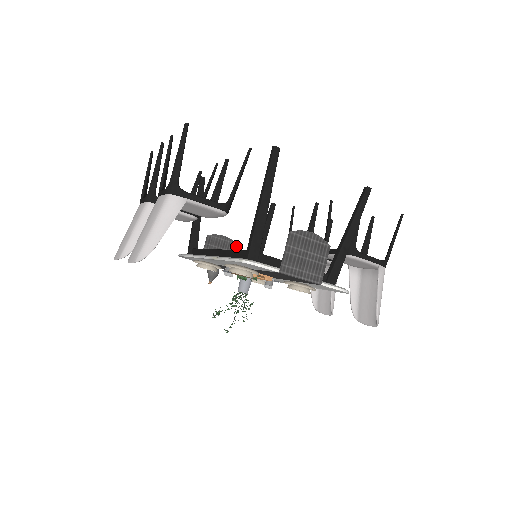
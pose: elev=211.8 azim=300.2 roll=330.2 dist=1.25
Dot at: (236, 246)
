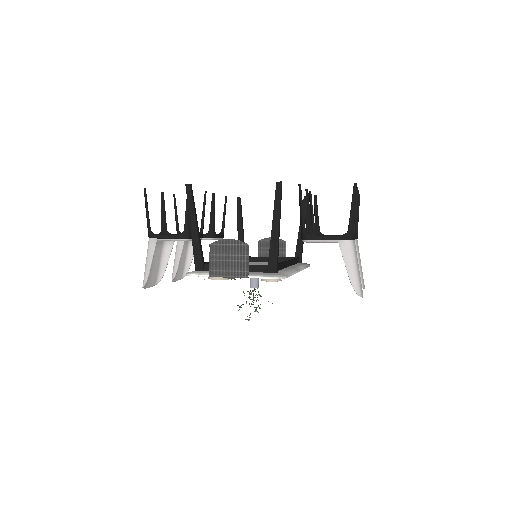
Dot at: (284, 243)
